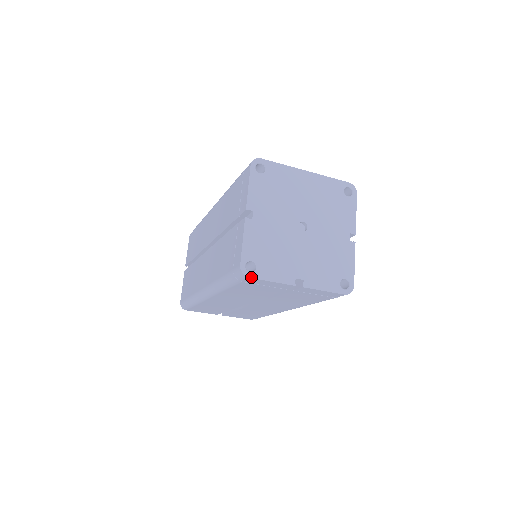
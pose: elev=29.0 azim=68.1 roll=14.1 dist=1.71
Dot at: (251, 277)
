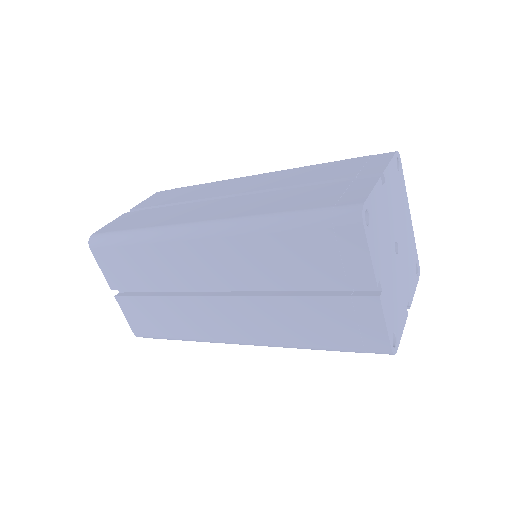
Dot at: (364, 226)
